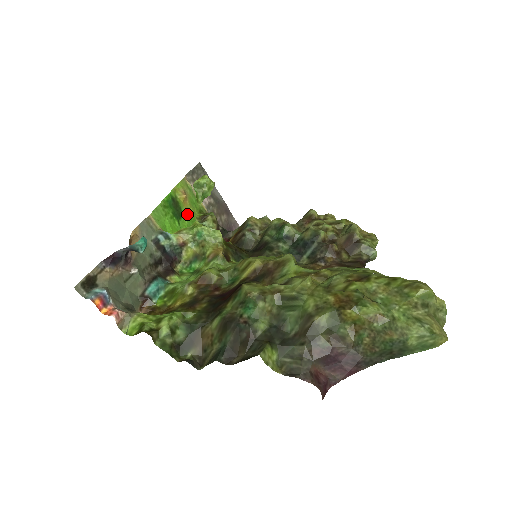
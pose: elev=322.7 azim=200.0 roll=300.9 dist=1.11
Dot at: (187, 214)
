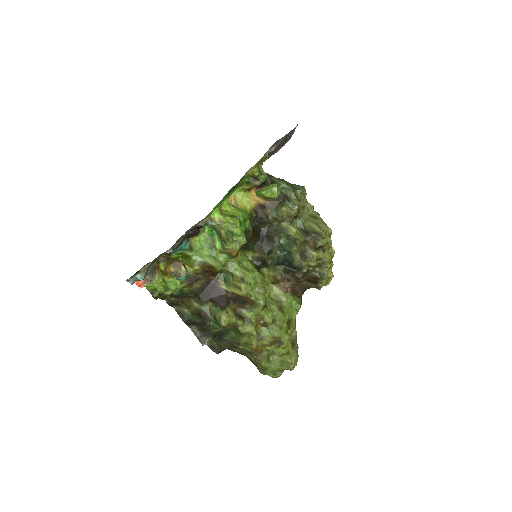
Dot at: (243, 179)
